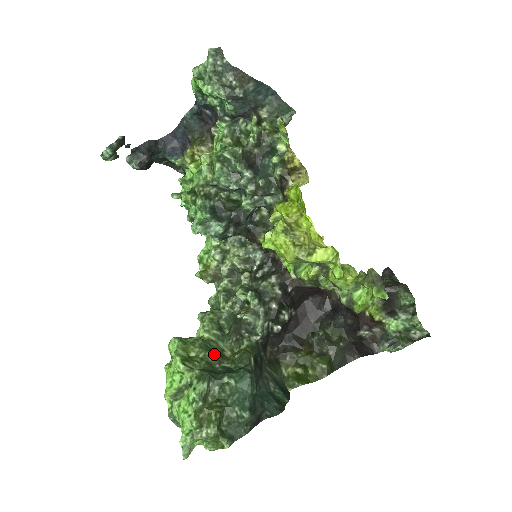
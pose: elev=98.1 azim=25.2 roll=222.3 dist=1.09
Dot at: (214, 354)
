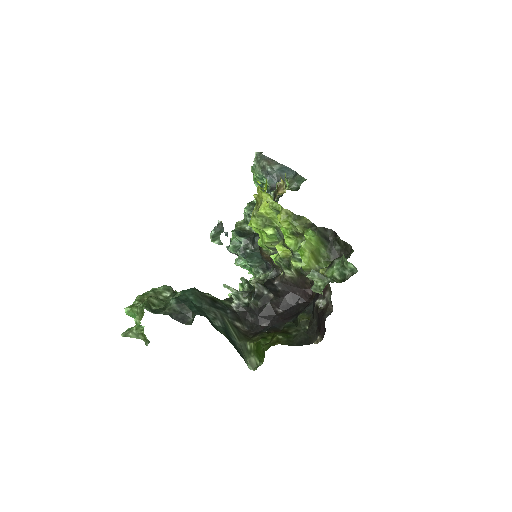
Dot at: occluded
